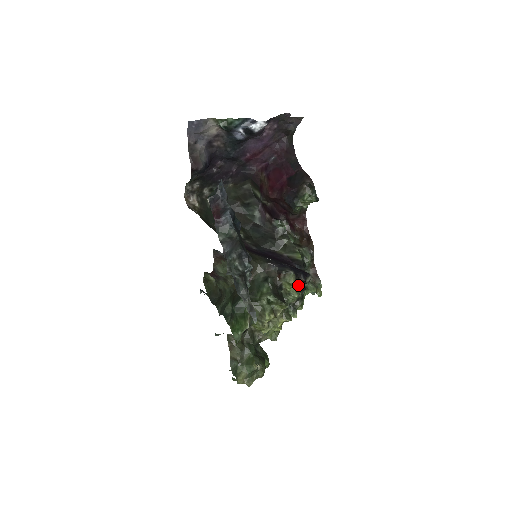
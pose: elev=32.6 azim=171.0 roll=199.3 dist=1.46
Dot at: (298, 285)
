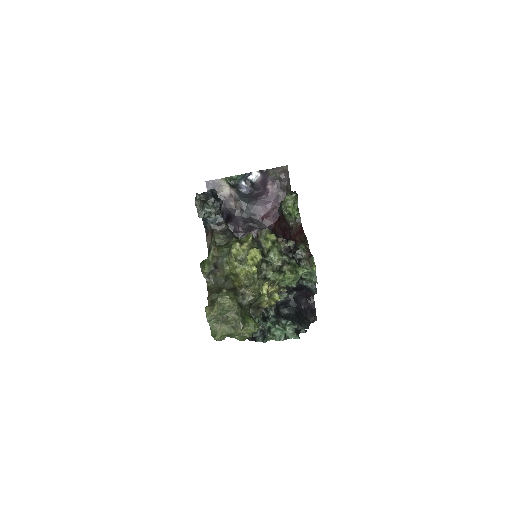
Dot at: (272, 234)
